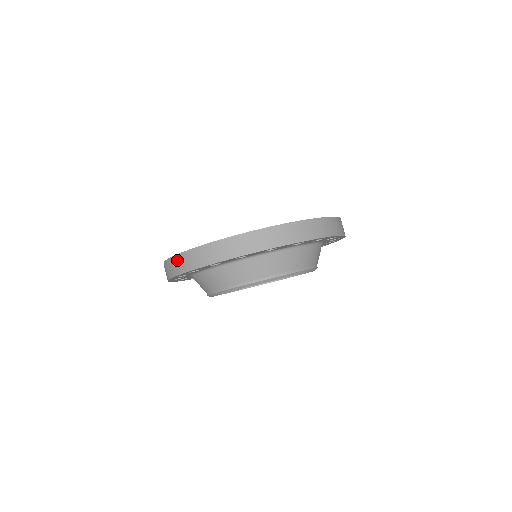
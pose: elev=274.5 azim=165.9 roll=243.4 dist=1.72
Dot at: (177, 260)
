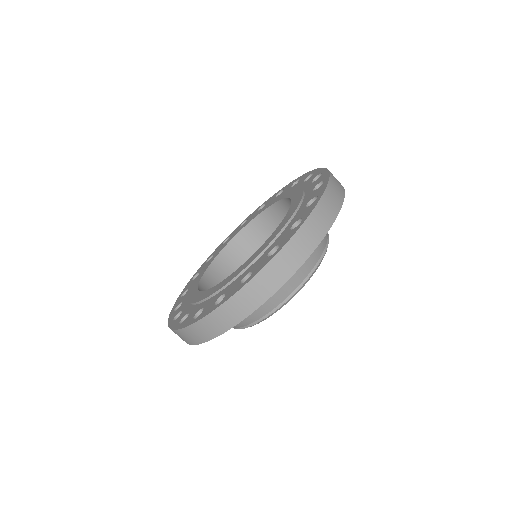
Dot at: (177, 334)
